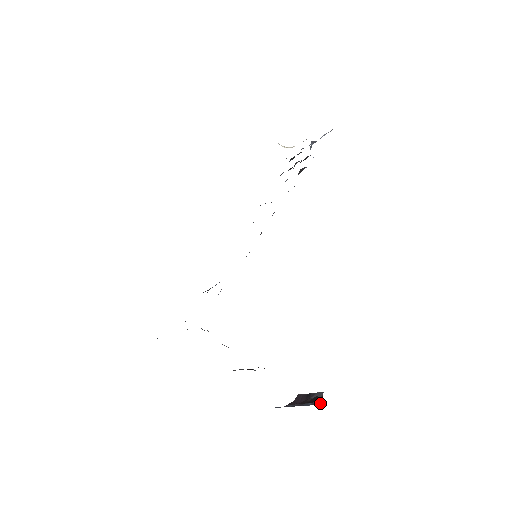
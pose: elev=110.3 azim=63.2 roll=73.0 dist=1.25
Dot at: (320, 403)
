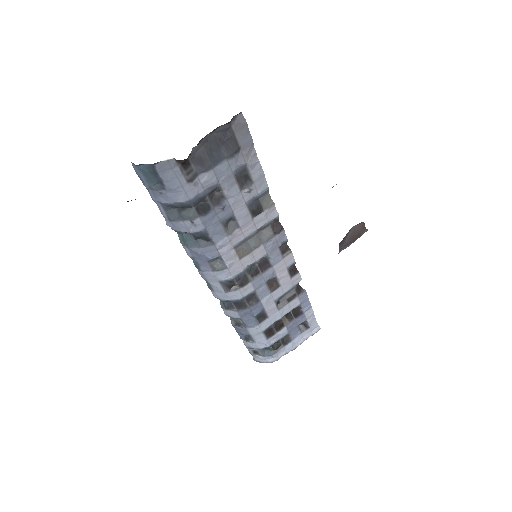
Dot at: occluded
